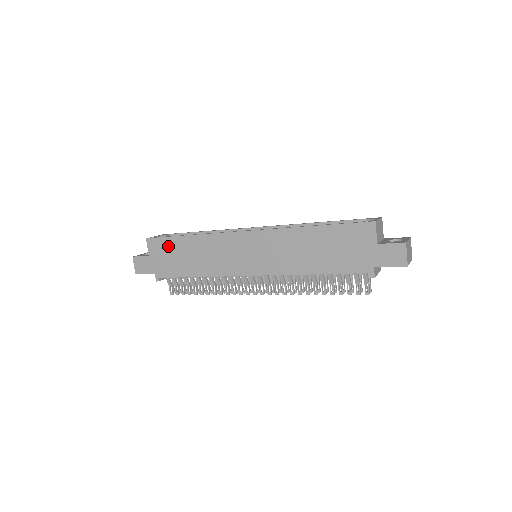
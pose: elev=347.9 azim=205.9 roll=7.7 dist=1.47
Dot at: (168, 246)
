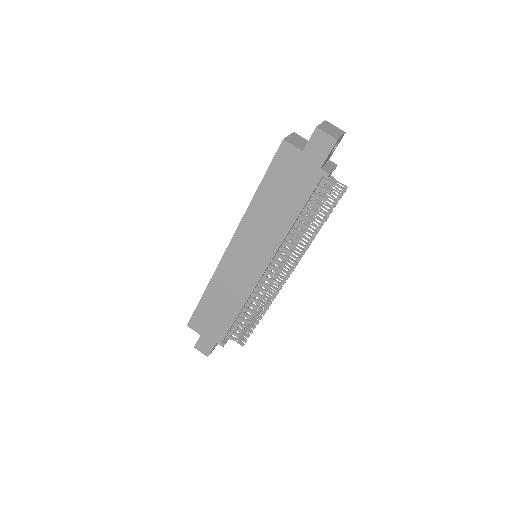
Dot at: (202, 315)
